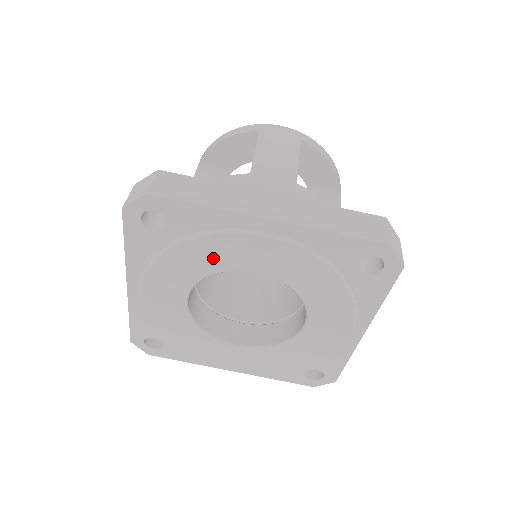
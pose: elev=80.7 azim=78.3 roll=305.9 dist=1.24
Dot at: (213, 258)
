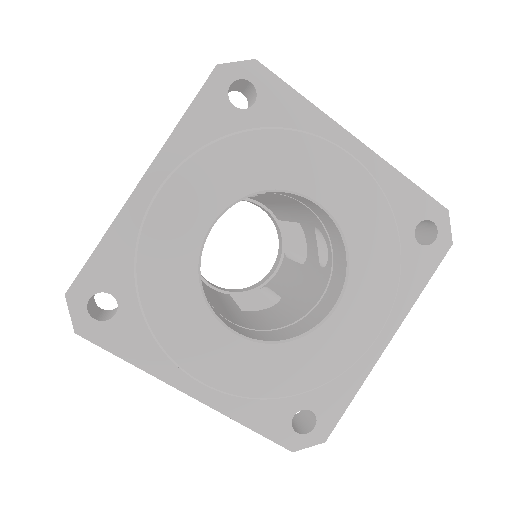
Dot at: (283, 165)
